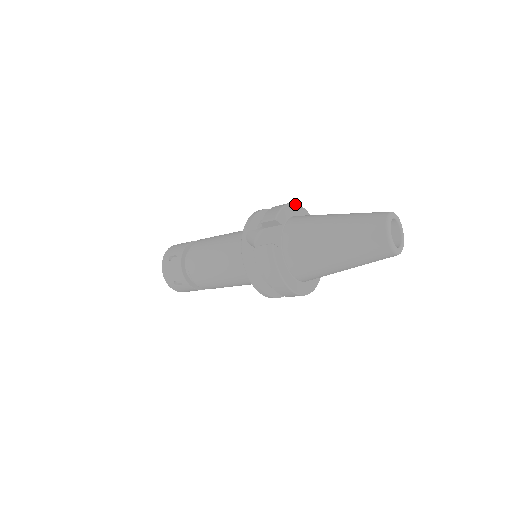
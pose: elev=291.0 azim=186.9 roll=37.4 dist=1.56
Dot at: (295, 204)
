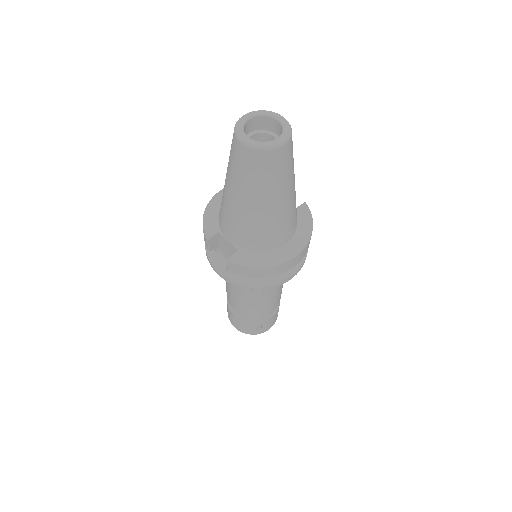
Dot at: (211, 200)
